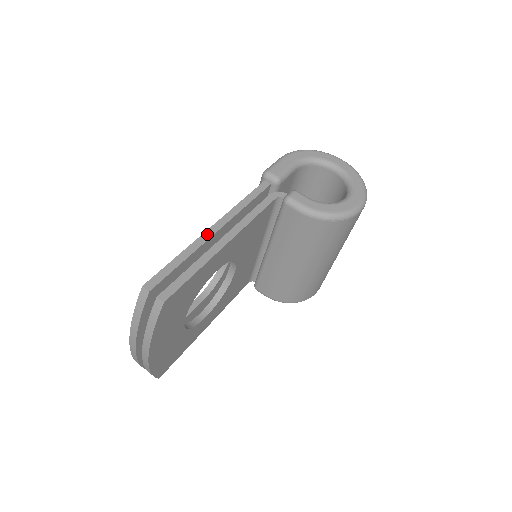
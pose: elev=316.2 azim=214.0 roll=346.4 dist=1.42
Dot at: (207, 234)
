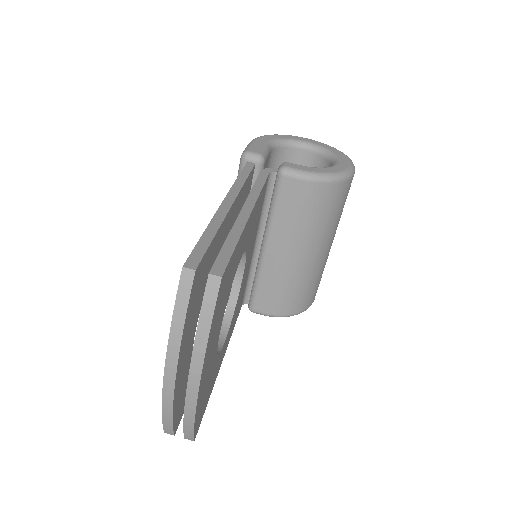
Dot at: (223, 209)
